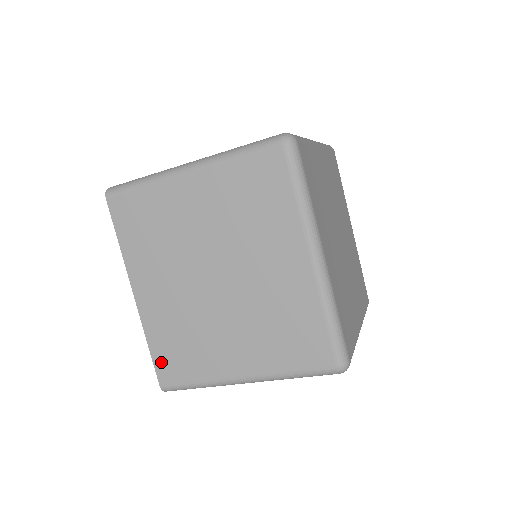
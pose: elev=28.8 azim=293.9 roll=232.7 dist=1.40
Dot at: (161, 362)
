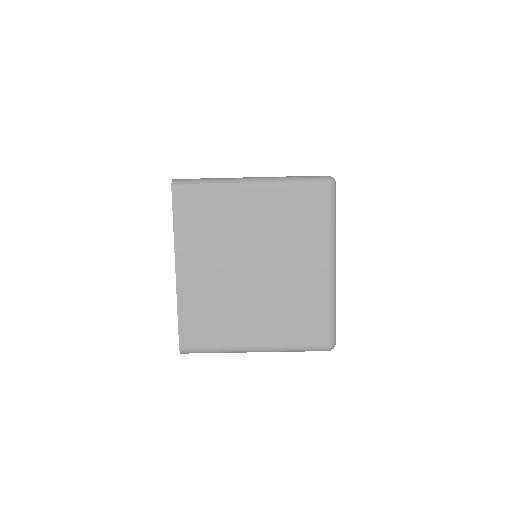
Dot at: (186, 328)
